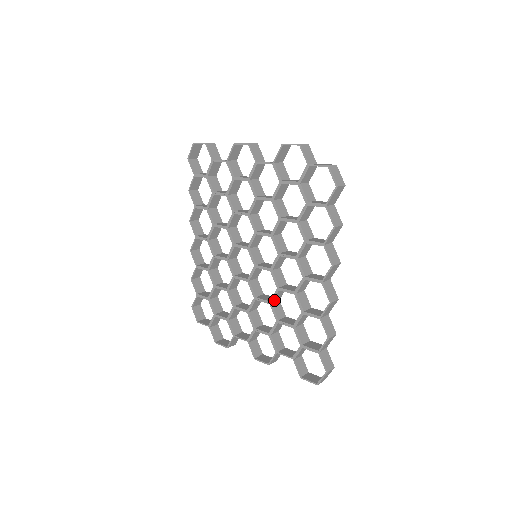
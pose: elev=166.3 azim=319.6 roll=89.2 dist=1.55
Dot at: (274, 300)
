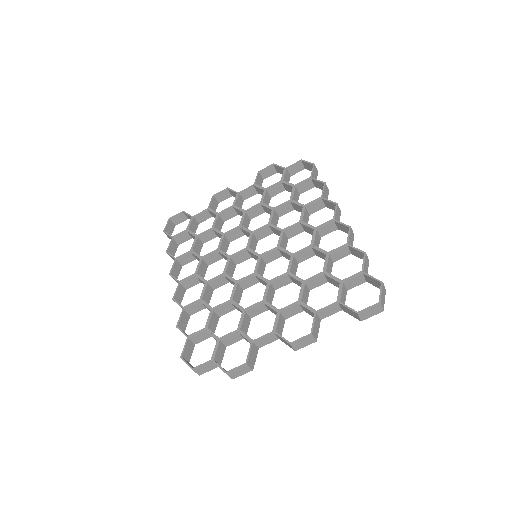
Dot at: (291, 271)
